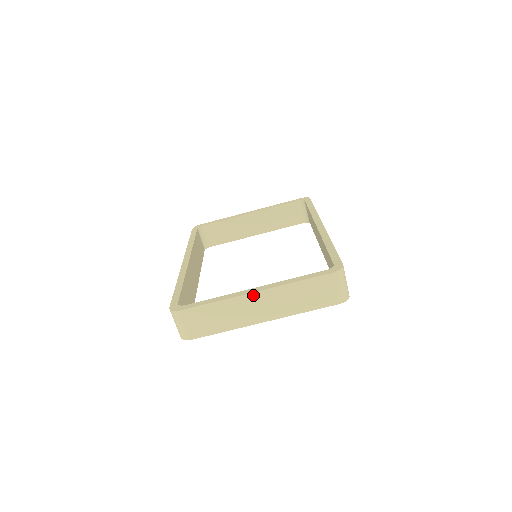
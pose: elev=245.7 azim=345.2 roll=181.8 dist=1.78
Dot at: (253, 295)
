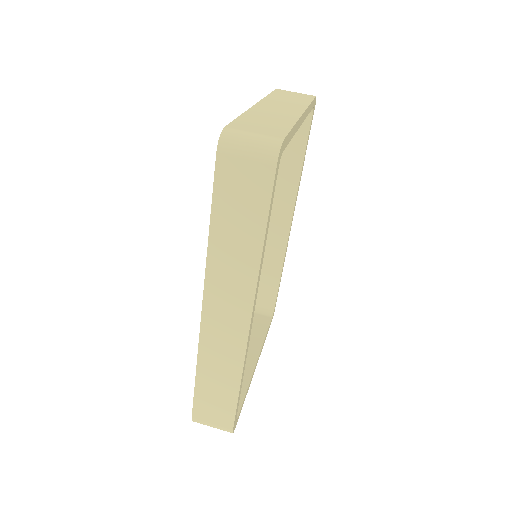
Dot at: (258, 106)
